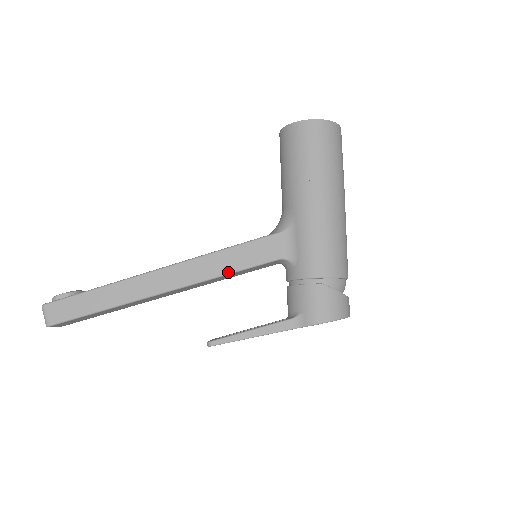
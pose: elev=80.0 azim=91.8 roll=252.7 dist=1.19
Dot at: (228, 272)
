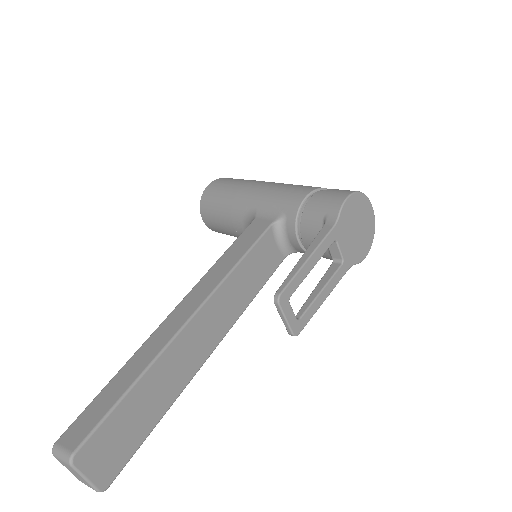
Dot at: (237, 261)
